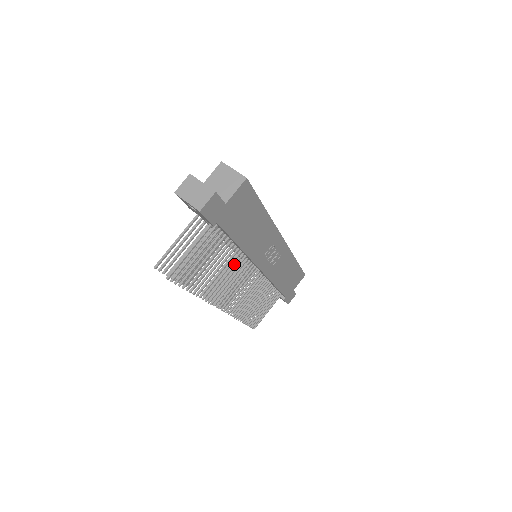
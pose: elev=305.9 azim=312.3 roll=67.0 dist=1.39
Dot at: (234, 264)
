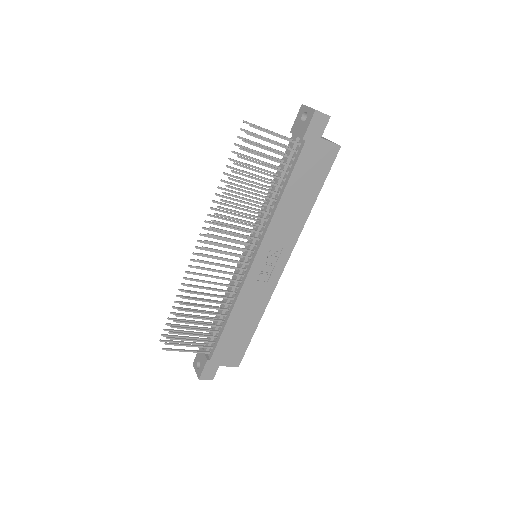
Dot at: (257, 216)
